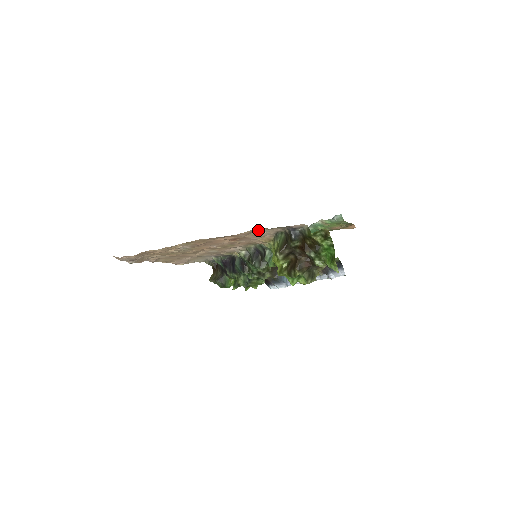
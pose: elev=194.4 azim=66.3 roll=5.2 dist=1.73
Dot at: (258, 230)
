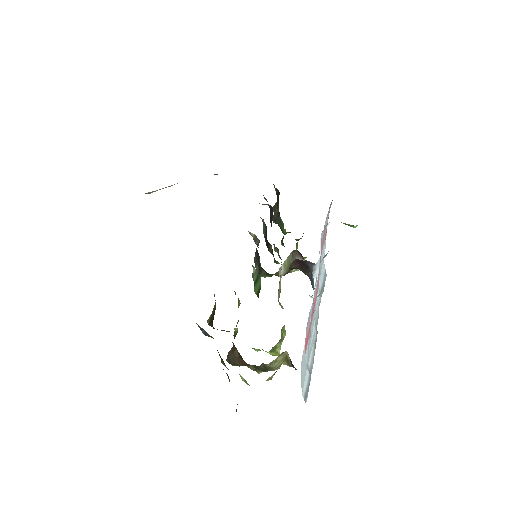
Dot at: occluded
